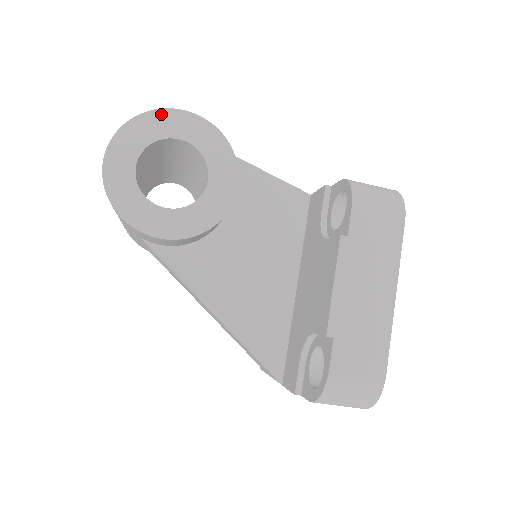
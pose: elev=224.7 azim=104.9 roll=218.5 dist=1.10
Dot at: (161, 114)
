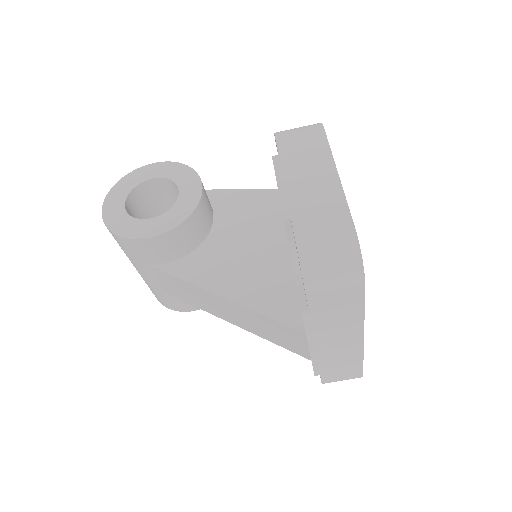
Dot at: (138, 171)
